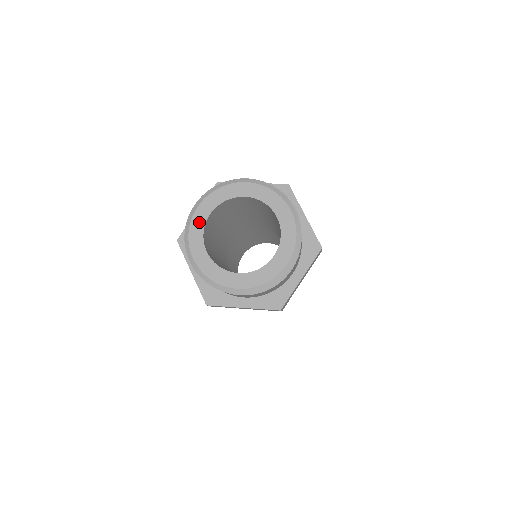
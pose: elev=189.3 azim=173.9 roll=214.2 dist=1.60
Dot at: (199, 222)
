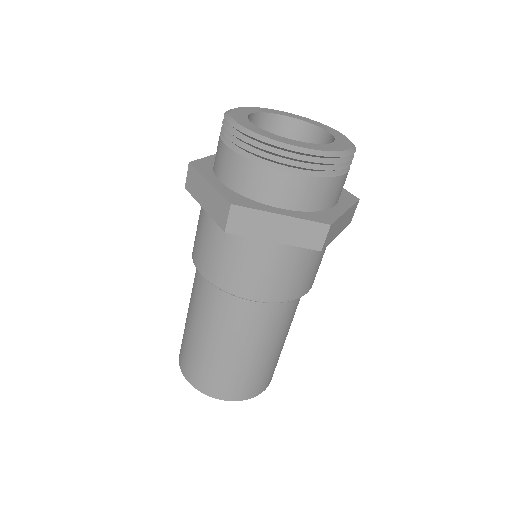
Dot at: (274, 112)
